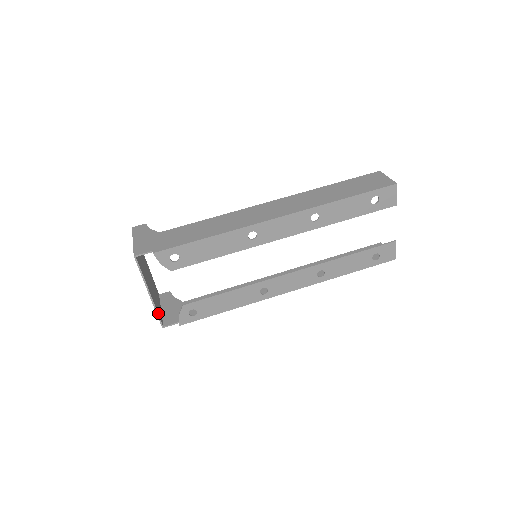
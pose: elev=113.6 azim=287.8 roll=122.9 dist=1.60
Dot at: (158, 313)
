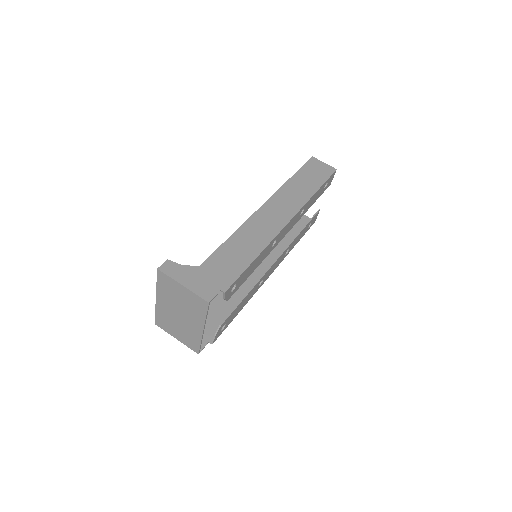
Dot at: (199, 343)
